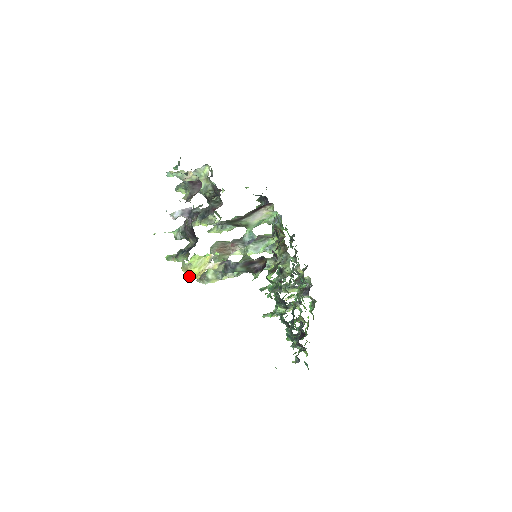
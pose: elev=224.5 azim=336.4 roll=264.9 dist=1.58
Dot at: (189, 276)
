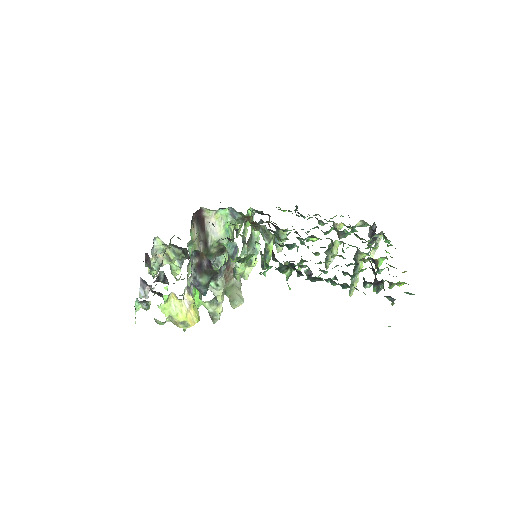
Dot at: (186, 326)
